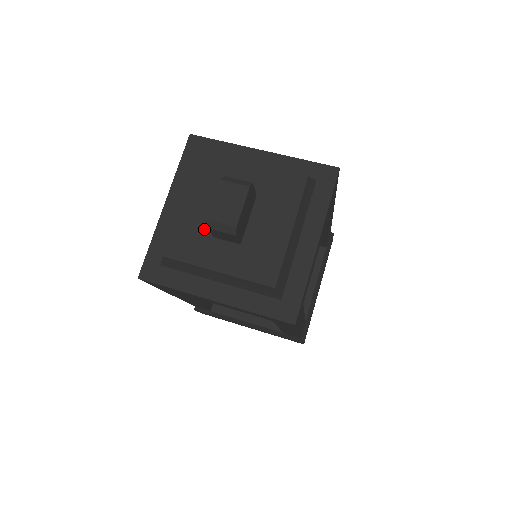
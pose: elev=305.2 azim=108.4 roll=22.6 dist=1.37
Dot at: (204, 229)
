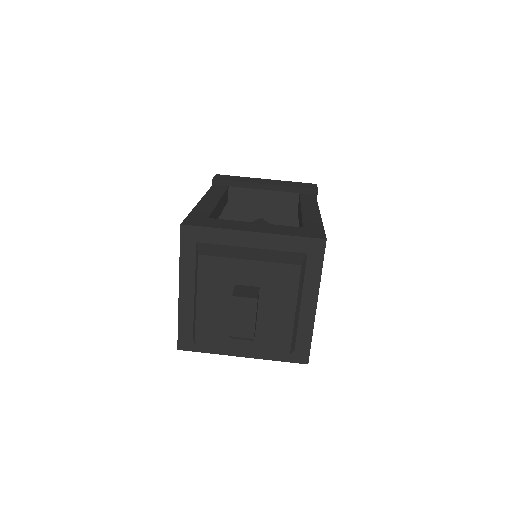
Dot at: (222, 320)
